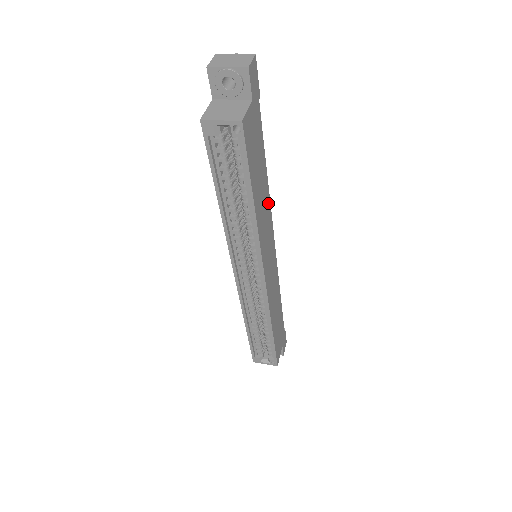
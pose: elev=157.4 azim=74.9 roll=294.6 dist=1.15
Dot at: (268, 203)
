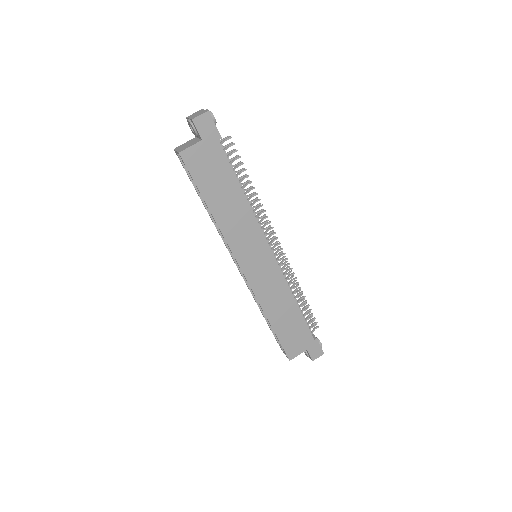
Dot at: (249, 216)
